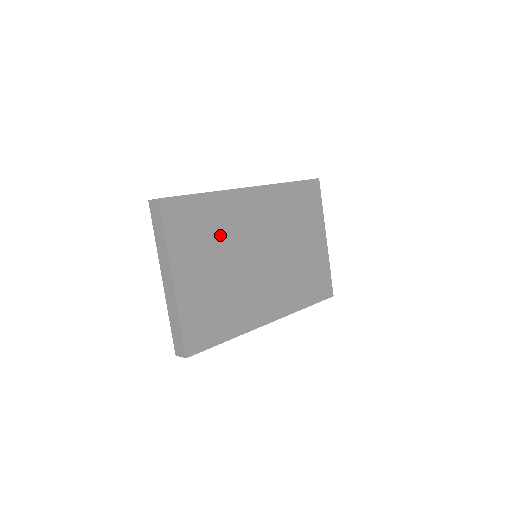
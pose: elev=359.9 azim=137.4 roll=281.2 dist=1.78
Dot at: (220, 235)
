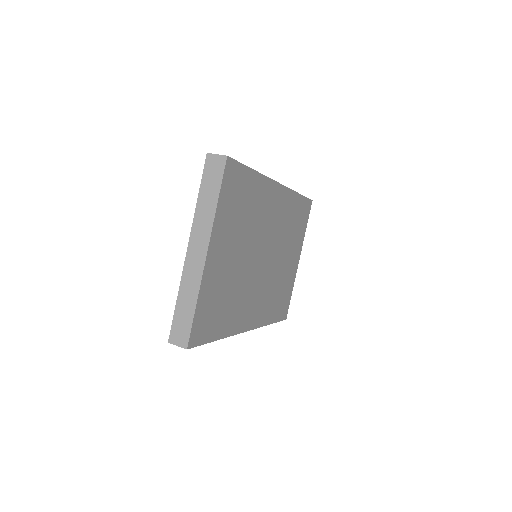
Dot at: (249, 221)
